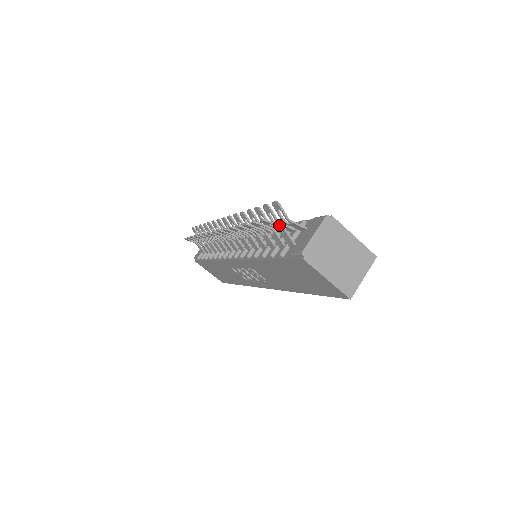
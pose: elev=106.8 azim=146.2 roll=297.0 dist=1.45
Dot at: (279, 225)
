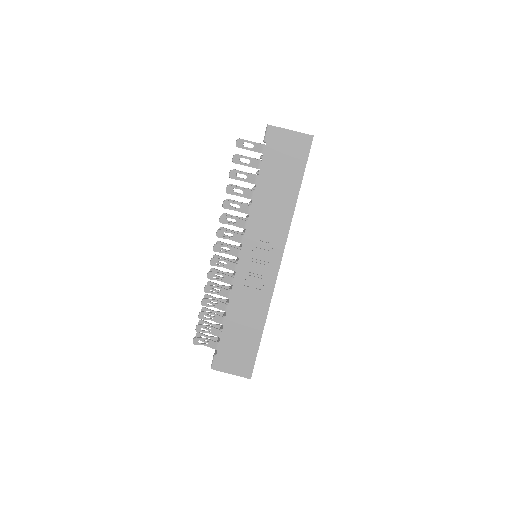
Dot at: (248, 141)
